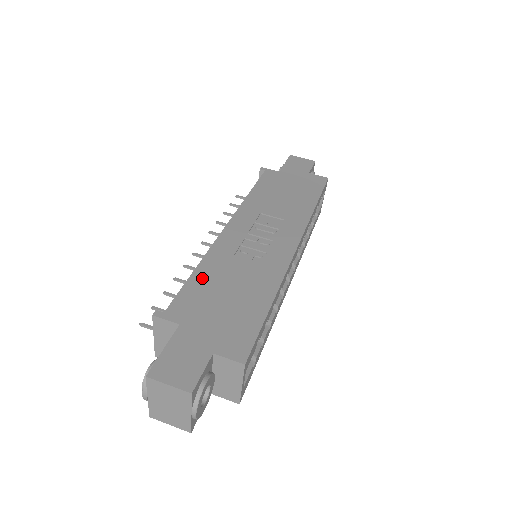
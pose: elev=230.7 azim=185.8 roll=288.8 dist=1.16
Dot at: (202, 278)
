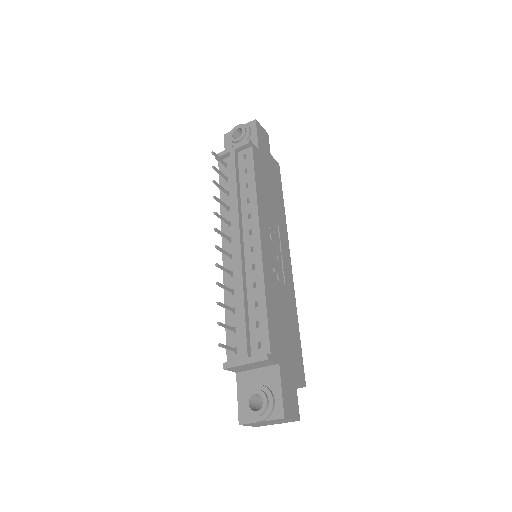
Dot at: (272, 310)
